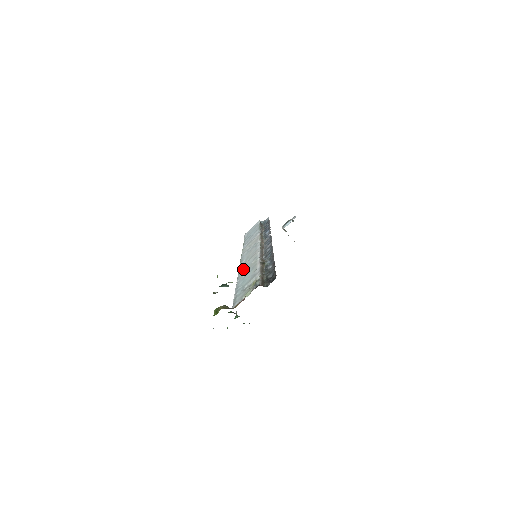
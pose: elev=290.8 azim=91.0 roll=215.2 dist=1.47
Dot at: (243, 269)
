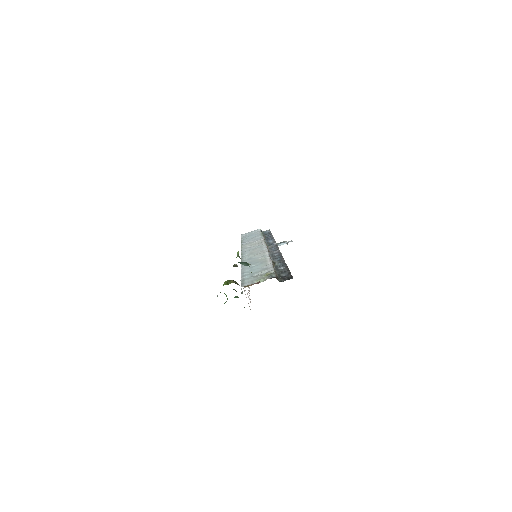
Dot at: (248, 260)
